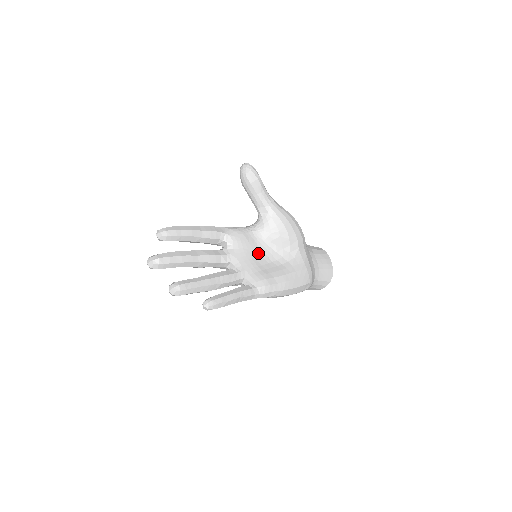
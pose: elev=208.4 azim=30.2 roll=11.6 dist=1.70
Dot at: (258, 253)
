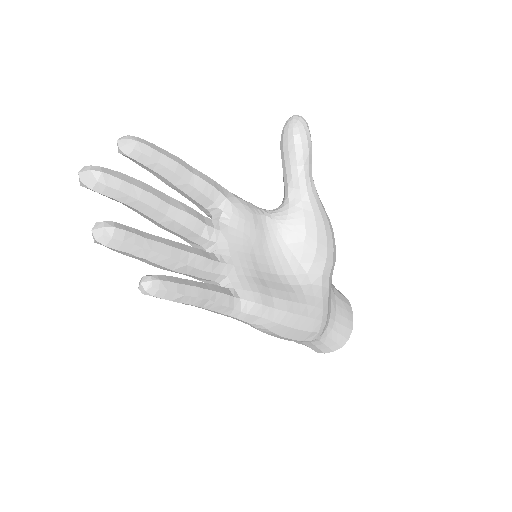
Dot at: (262, 251)
